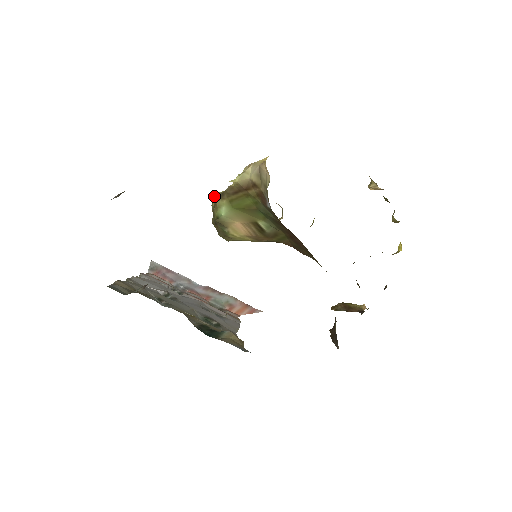
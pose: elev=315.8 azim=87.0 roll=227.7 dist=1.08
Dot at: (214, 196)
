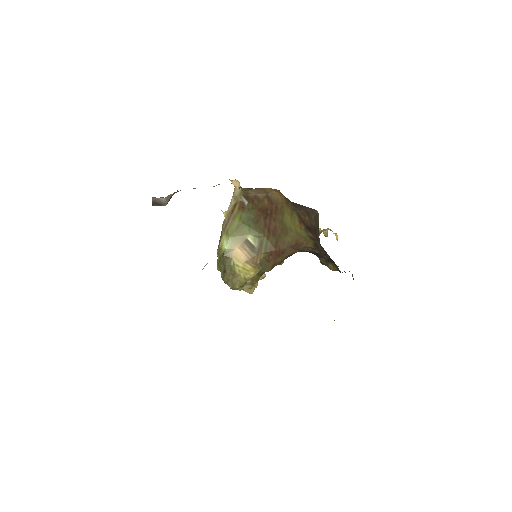
Dot at: (217, 260)
